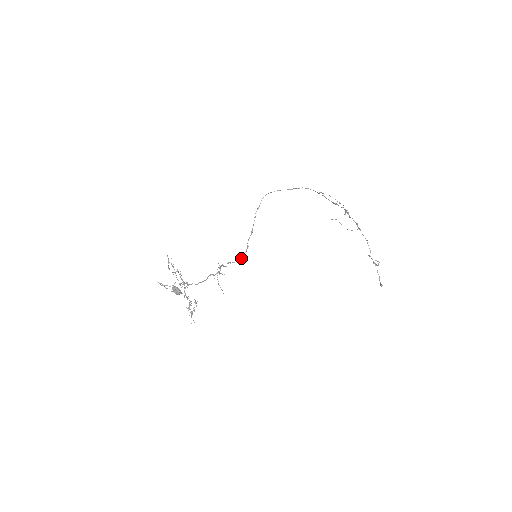
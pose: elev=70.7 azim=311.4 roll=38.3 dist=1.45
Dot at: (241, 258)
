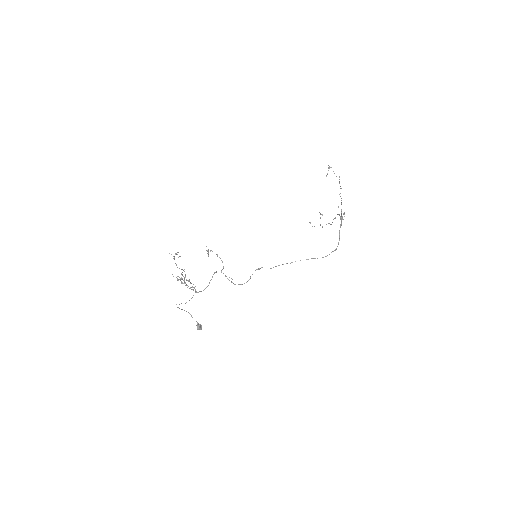
Dot at: occluded
